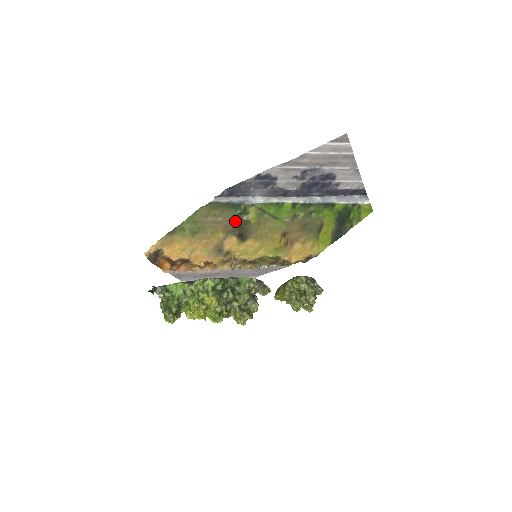
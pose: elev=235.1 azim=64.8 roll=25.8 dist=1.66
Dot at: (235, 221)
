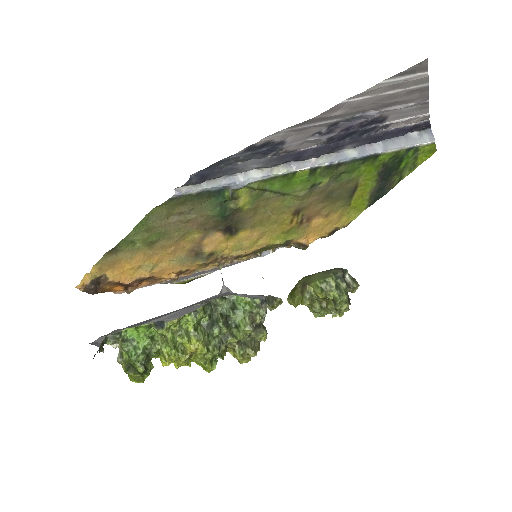
Dot at: (217, 214)
